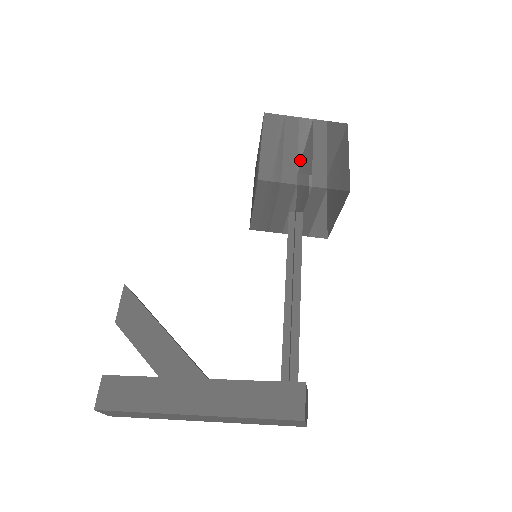
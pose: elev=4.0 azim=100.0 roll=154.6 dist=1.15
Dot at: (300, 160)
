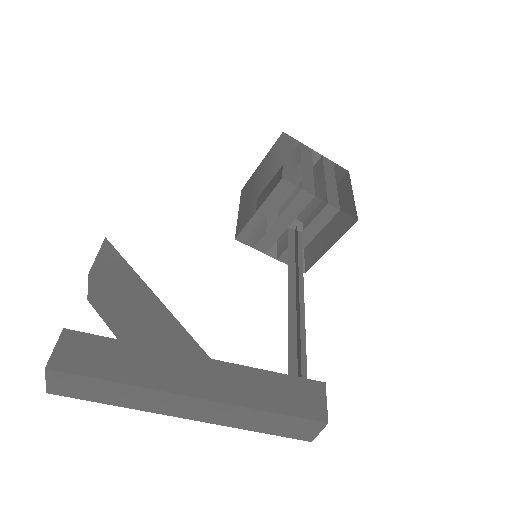
Dot at: (316, 179)
